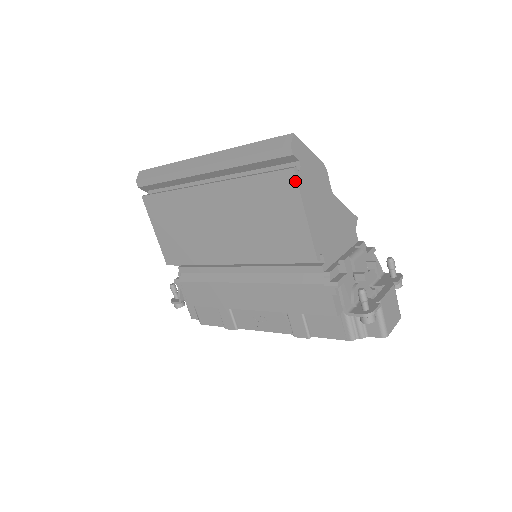
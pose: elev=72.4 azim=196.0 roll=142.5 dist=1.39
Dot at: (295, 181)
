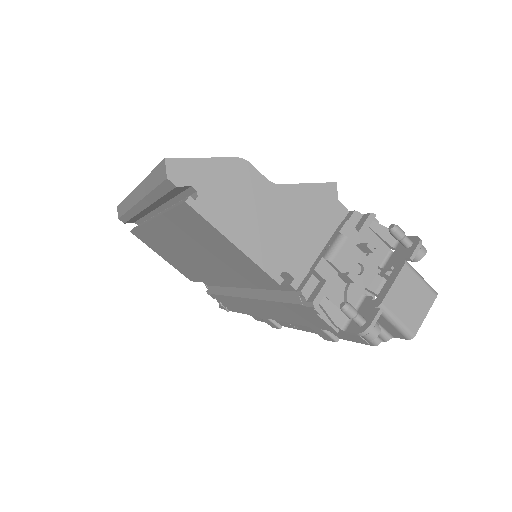
Dot at: (197, 214)
